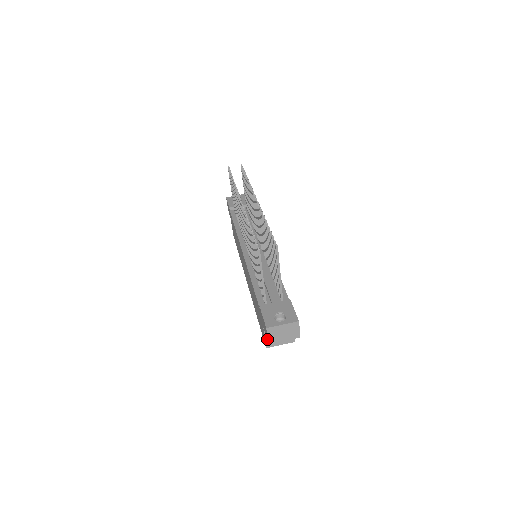
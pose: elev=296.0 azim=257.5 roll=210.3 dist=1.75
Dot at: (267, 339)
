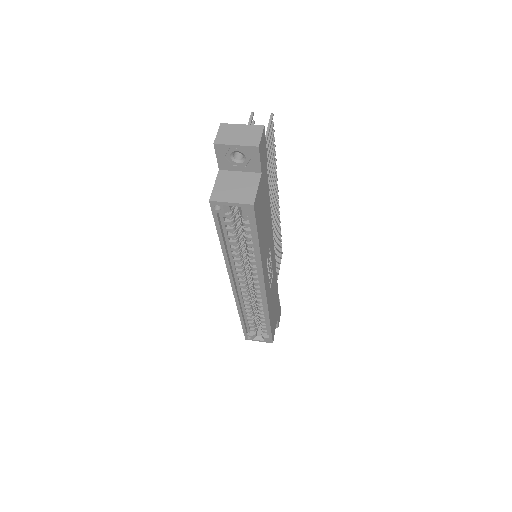
Dot at: (215, 142)
